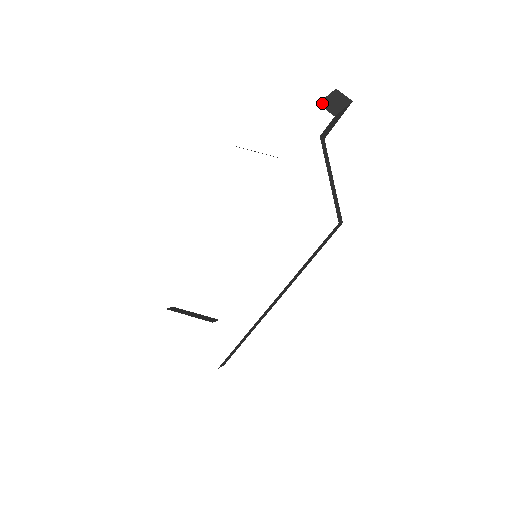
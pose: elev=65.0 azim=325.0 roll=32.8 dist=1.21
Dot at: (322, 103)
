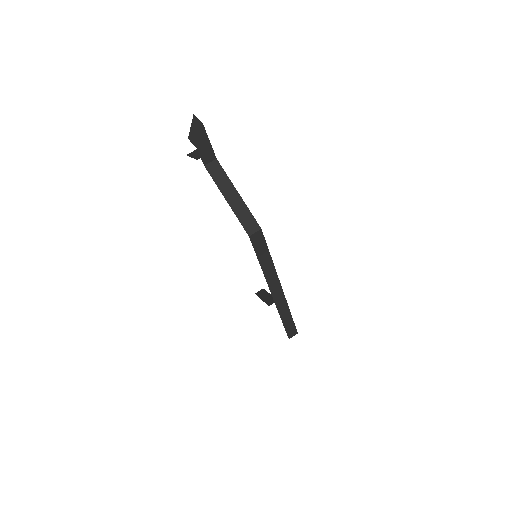
Dot at: (189, 137)
